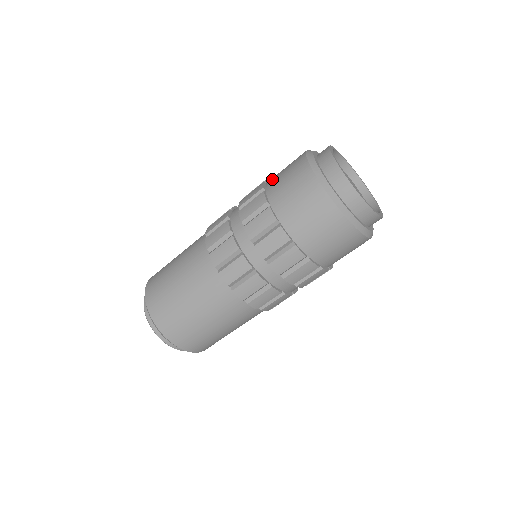
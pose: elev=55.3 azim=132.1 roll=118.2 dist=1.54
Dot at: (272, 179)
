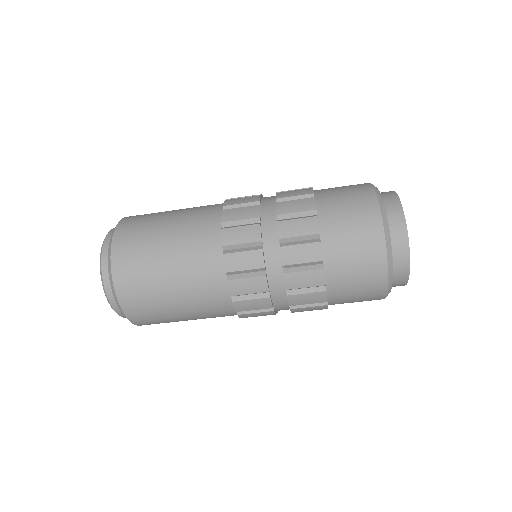
Dot at: occluded
